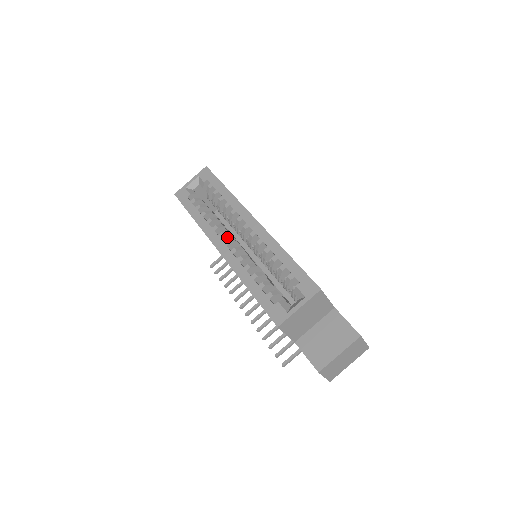
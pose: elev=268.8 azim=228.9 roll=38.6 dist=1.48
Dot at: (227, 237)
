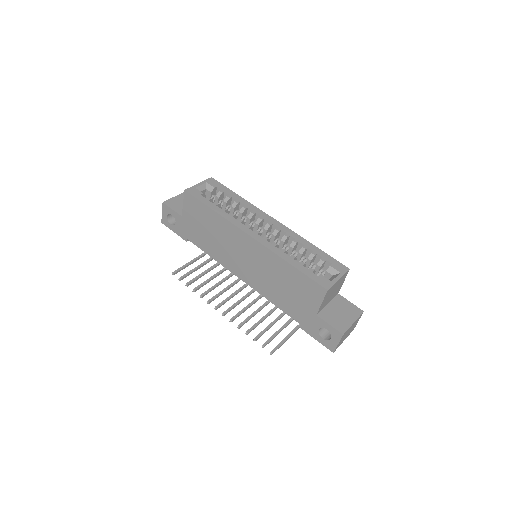
Dot at: occluded
